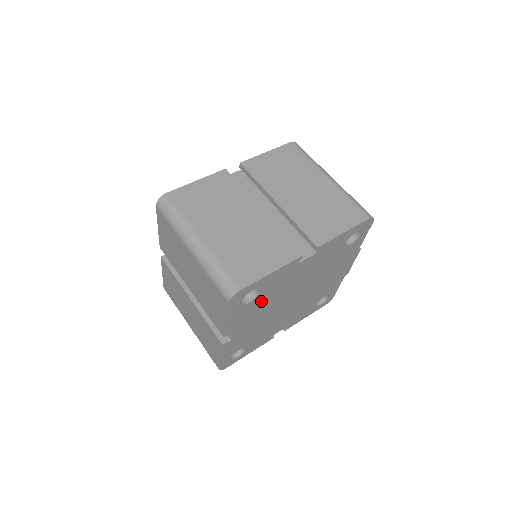
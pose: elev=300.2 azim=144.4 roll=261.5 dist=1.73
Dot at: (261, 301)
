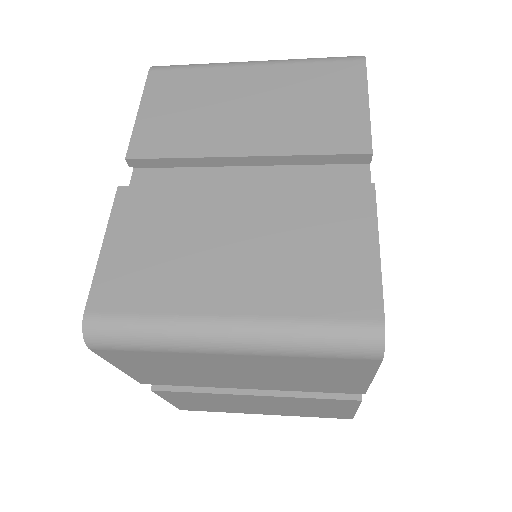
Dot at: occluded
